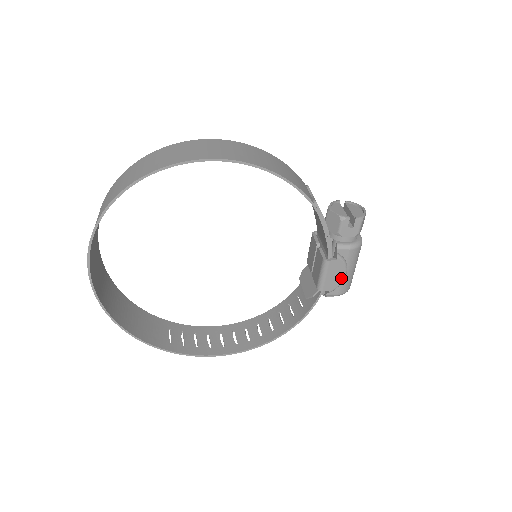
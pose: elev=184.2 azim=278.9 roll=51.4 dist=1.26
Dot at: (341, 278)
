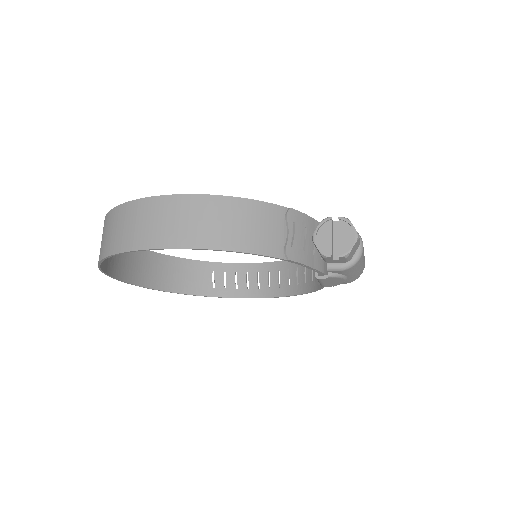
Dot at: (341, 281)
